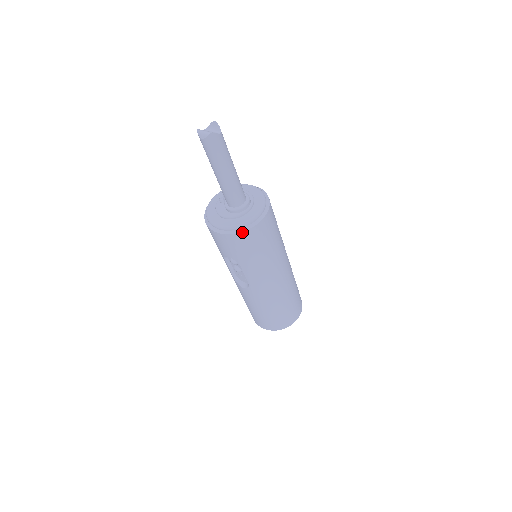
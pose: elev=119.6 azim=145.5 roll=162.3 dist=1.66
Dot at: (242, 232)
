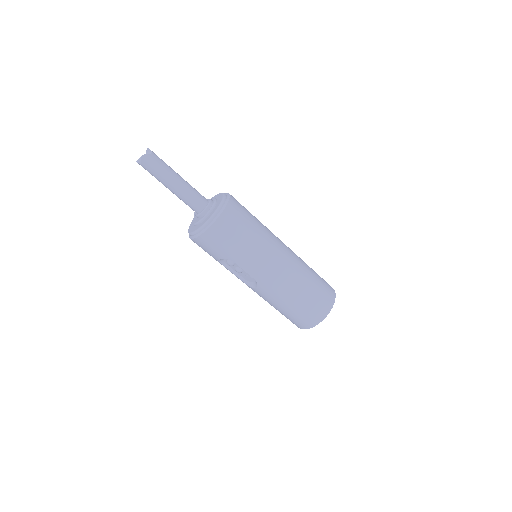
Dot at: (211, 226)
